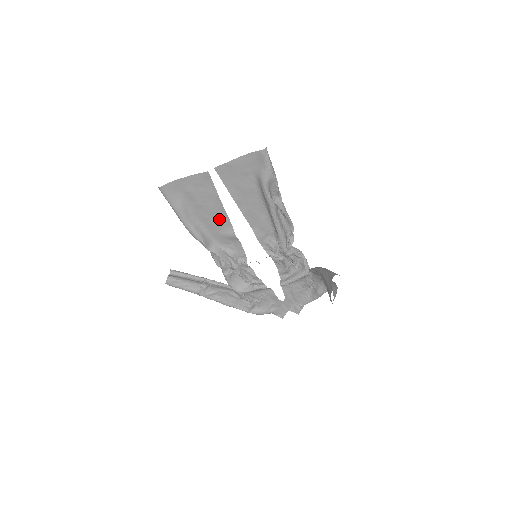
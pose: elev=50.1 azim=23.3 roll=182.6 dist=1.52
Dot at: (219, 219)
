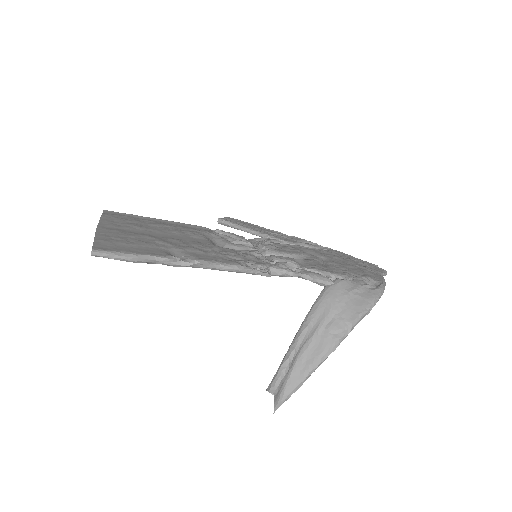
Dot at: (182, 232)
